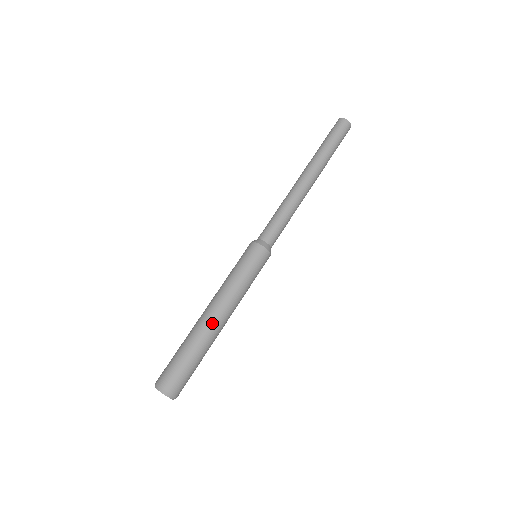
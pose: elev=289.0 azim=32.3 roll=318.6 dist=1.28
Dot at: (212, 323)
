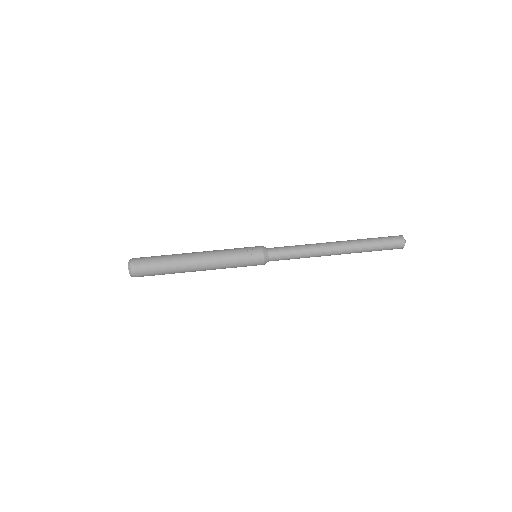
Dot at: (191, 267)
